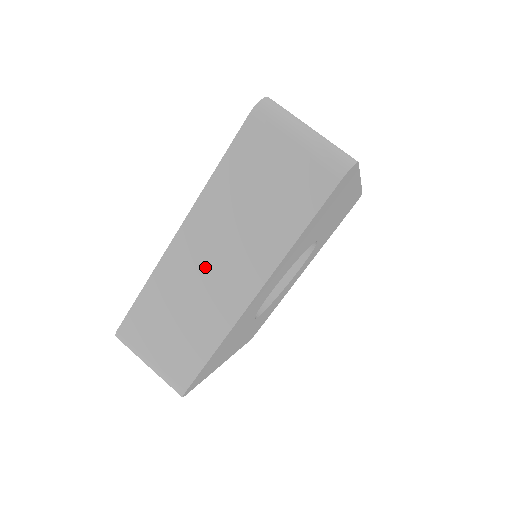
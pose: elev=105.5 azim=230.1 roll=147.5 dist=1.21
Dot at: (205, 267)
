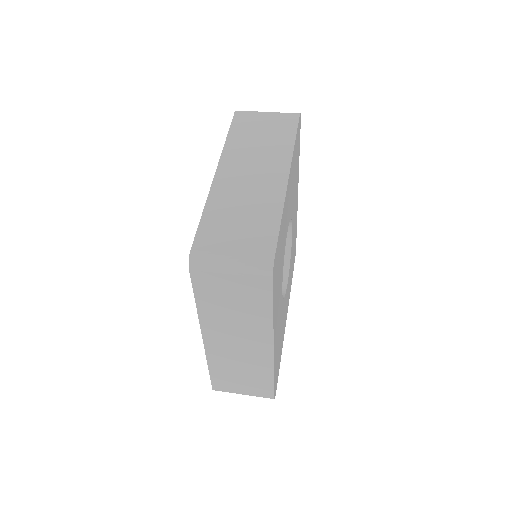
Dot at: (245, 179)
